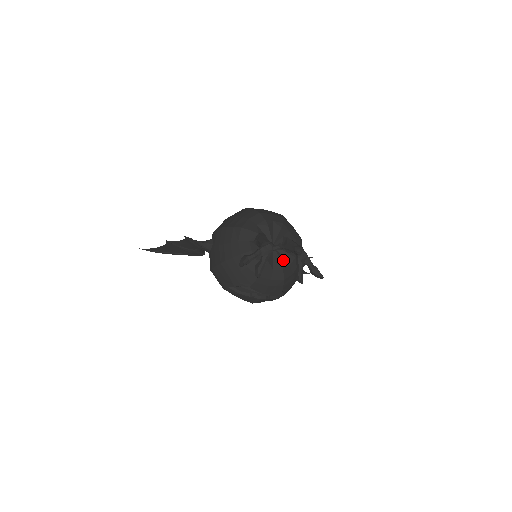
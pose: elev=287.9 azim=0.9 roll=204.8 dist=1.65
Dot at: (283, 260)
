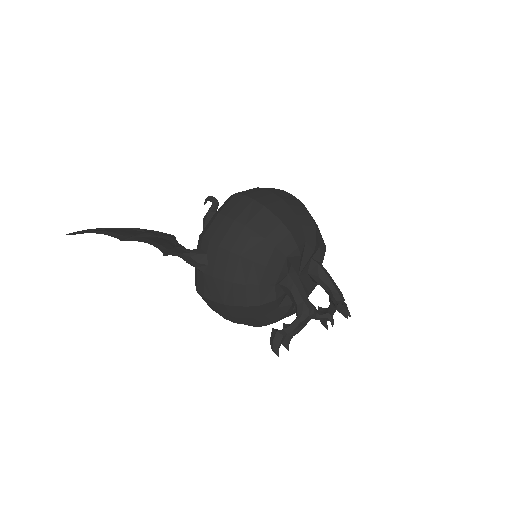
Dot at: (306, 292)
